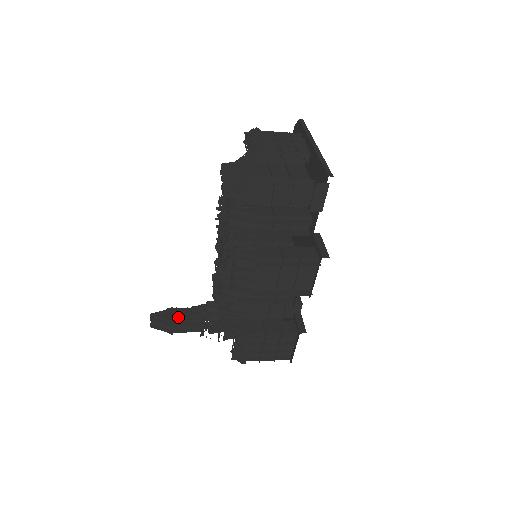
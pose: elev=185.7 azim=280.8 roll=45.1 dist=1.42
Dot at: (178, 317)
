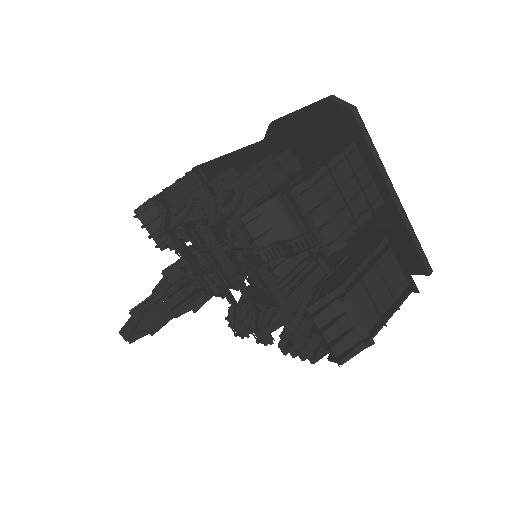
Dot at: (157, 320)
